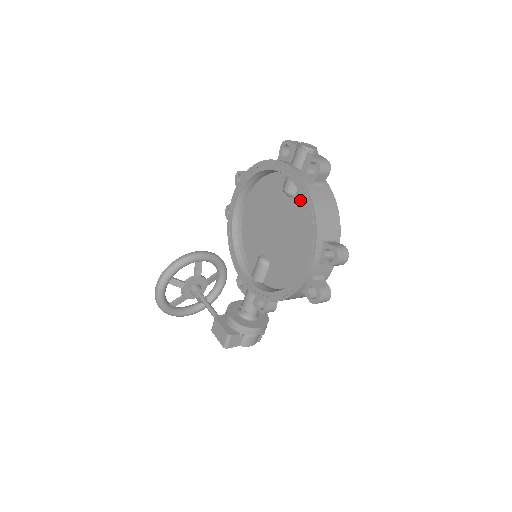
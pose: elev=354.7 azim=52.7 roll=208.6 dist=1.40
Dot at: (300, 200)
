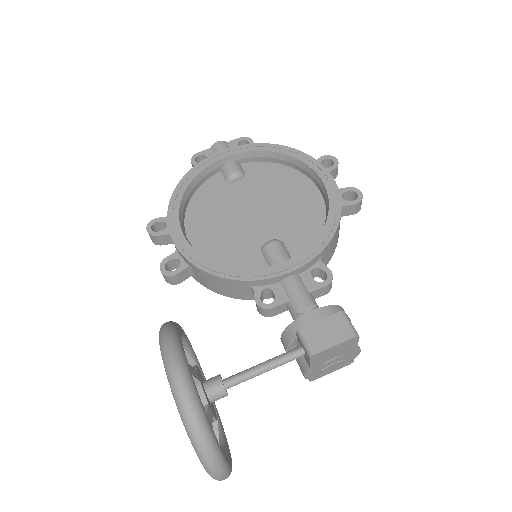
Dot at: (254, 171)
